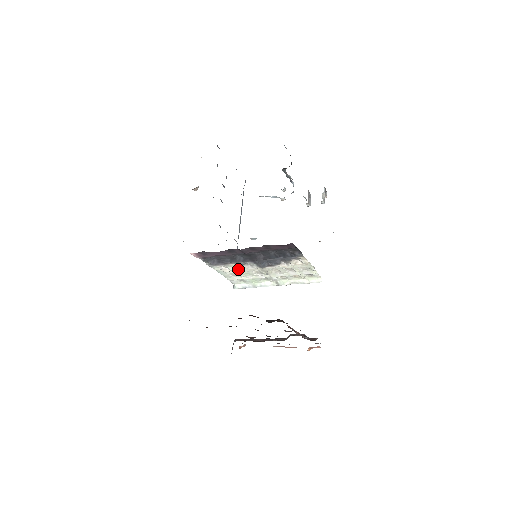
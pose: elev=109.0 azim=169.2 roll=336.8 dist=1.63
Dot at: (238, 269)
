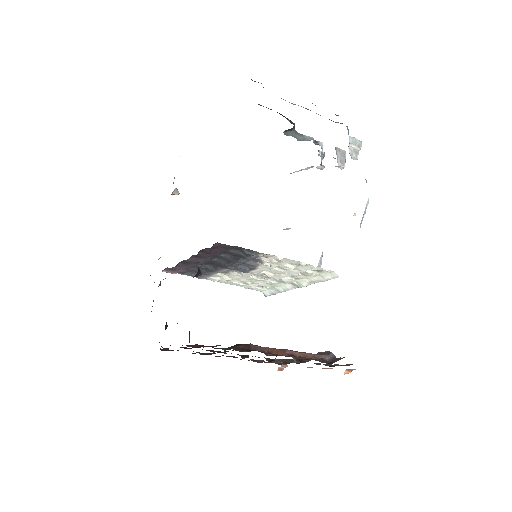
Dot at: (232, 277)
